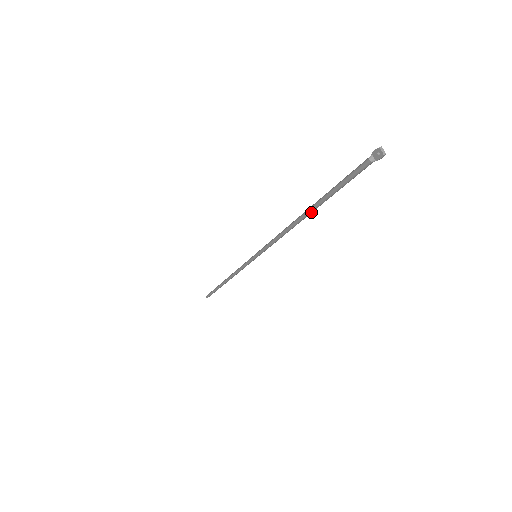
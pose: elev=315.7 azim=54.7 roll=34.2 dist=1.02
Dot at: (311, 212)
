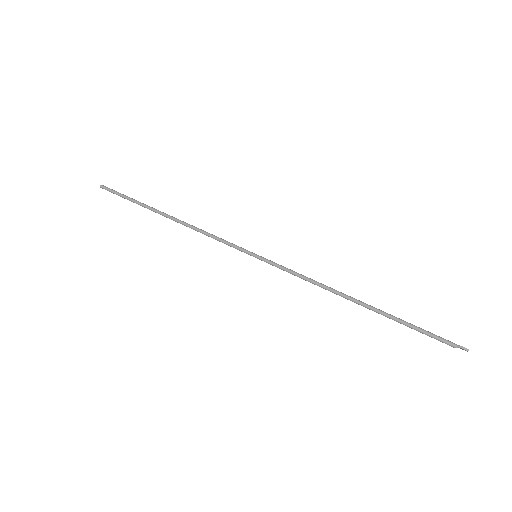
Dot at: (370, 309)
